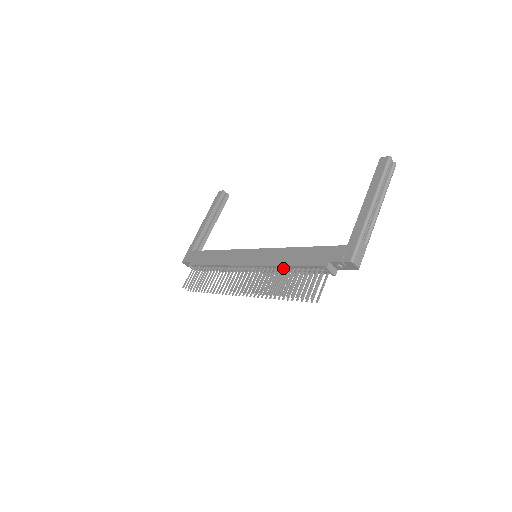
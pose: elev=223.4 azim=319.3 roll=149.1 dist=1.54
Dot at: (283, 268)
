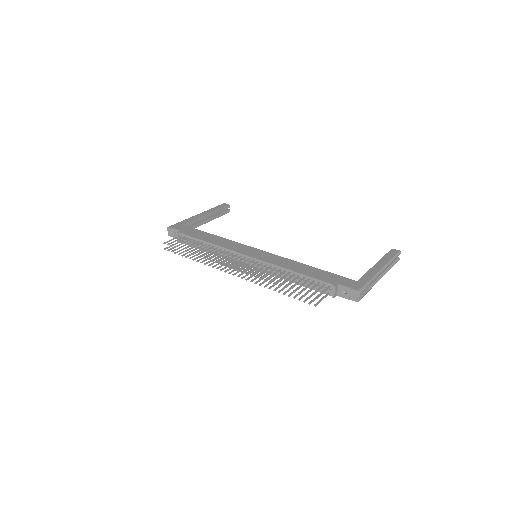
Dot at: (287, 272)
